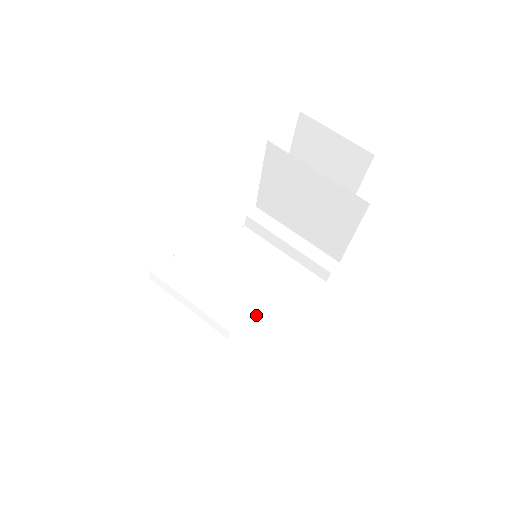
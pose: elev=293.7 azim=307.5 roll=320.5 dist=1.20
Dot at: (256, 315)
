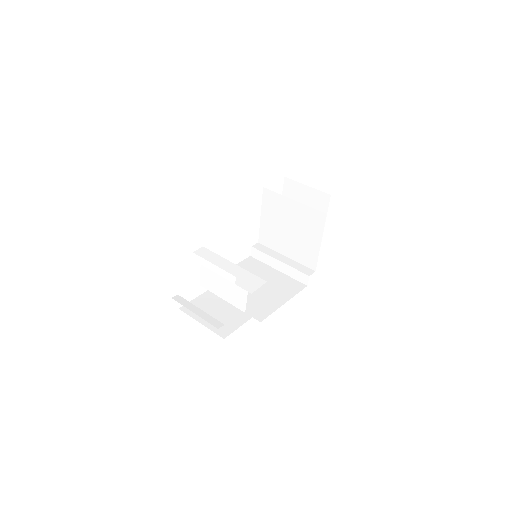
Dot at: (256, 299)
